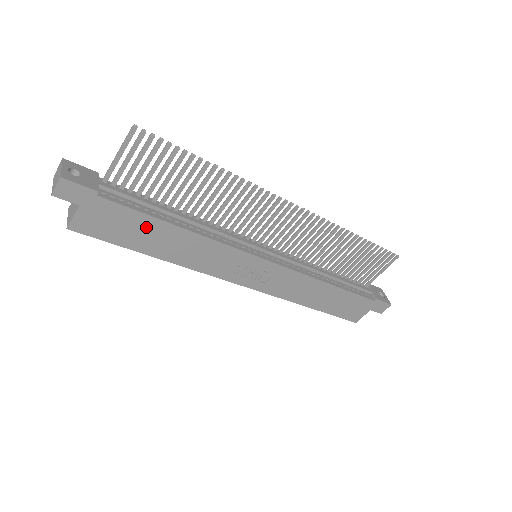
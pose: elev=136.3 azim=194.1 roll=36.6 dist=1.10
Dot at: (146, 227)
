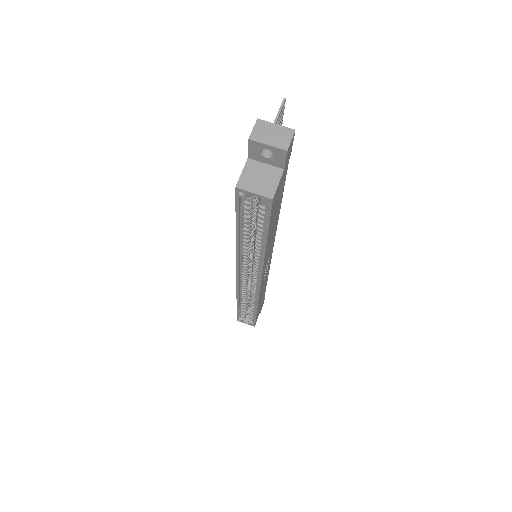
Dot at: (278, 206)
